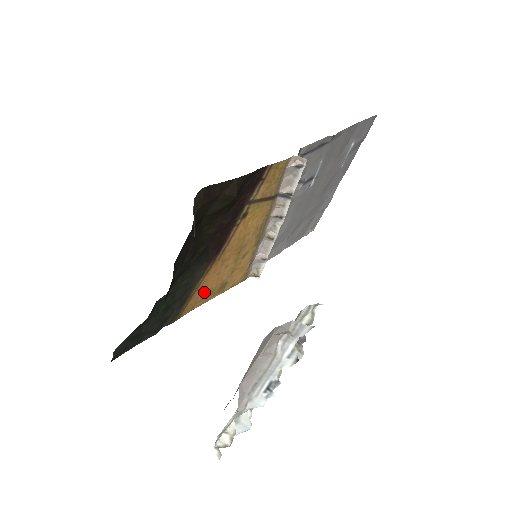
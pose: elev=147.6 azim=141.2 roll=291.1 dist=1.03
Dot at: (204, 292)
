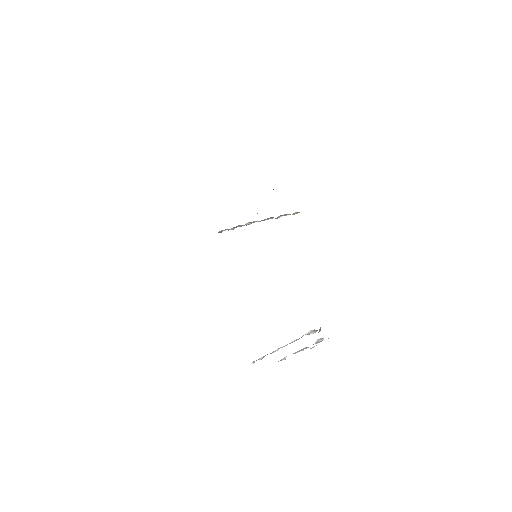
Dot at: occluded
